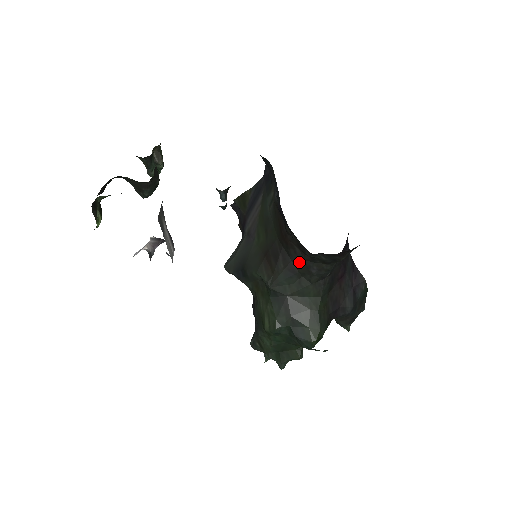
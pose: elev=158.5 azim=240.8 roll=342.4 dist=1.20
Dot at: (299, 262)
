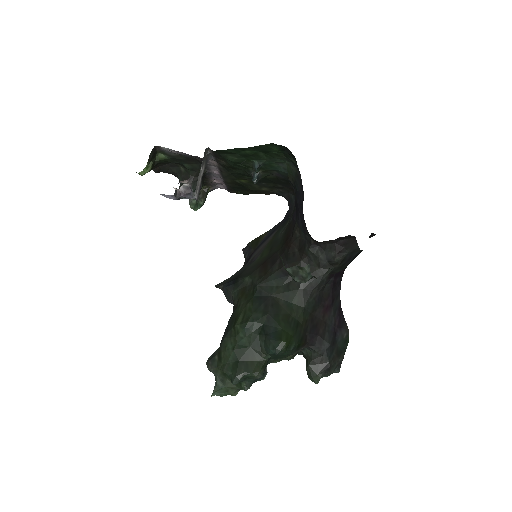
Dot at: (295, 264)
